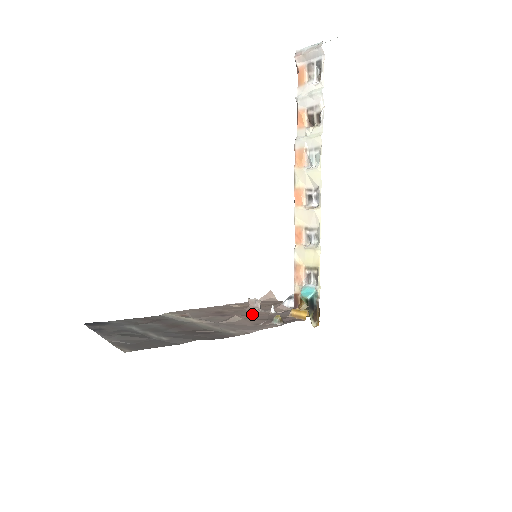
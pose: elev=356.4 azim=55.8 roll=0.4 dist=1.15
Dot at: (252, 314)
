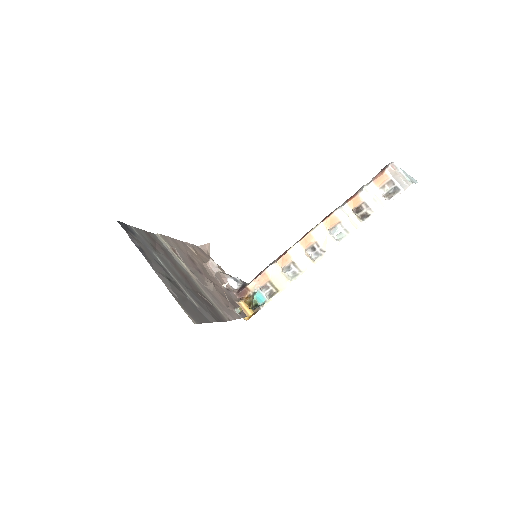
Dot at: (213, 280)
